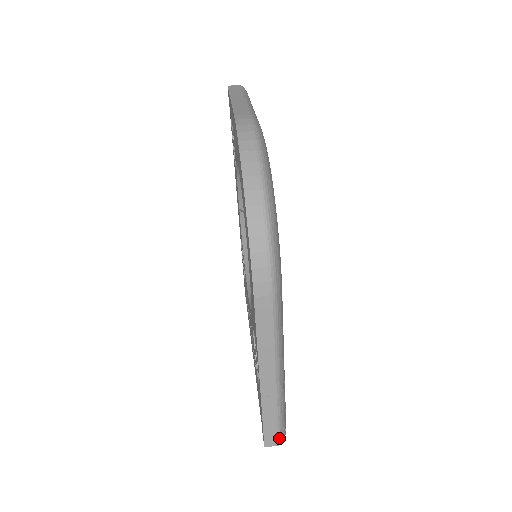
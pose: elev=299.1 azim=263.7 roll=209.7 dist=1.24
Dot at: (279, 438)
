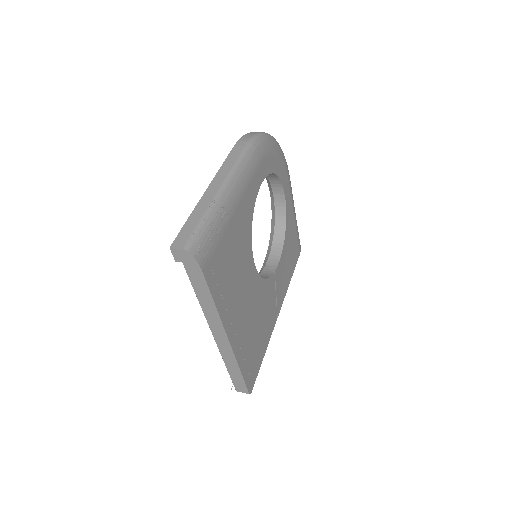
Dot at: (189, 242)
